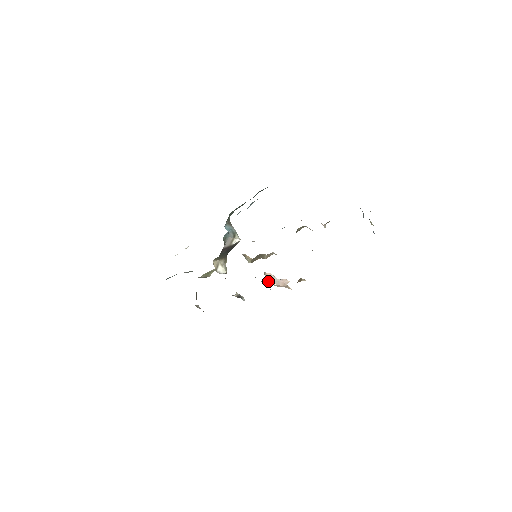
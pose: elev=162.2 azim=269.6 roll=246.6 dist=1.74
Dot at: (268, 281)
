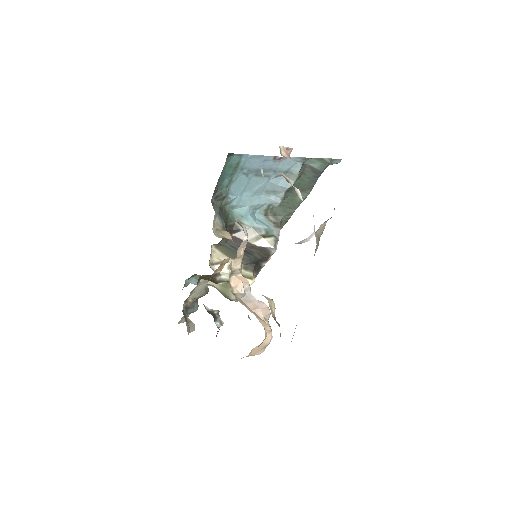
Dot at: (234, 287)
